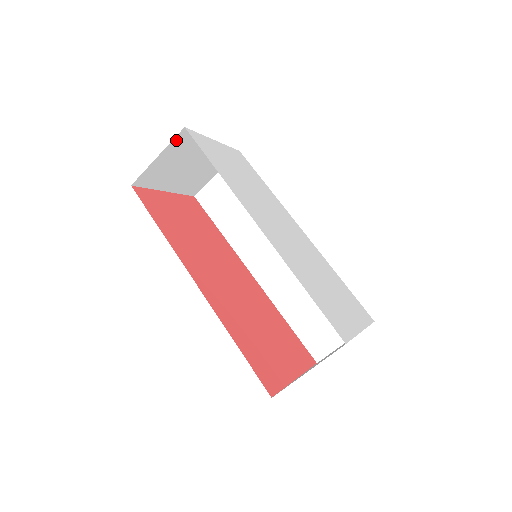
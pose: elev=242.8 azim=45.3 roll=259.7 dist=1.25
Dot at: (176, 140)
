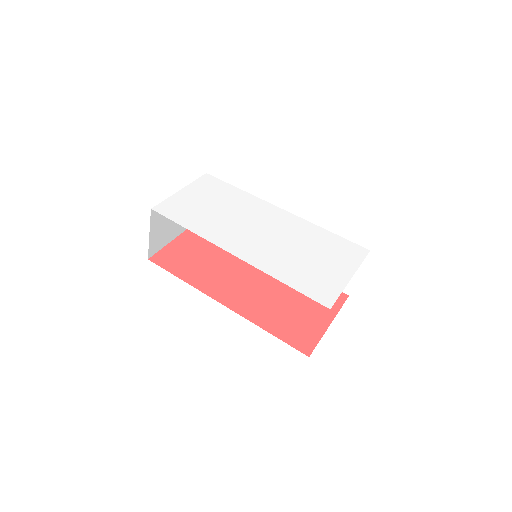
Dot at: (153, 218)
